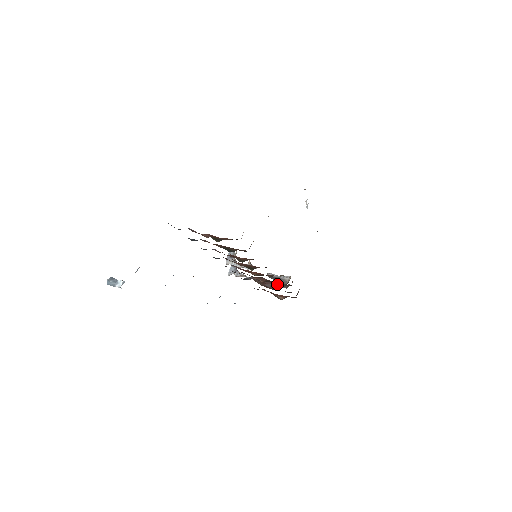
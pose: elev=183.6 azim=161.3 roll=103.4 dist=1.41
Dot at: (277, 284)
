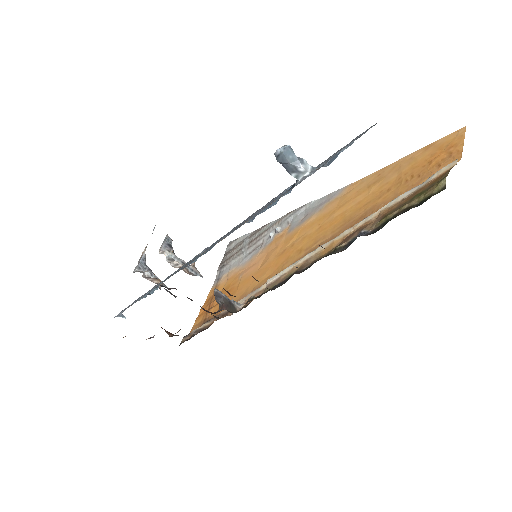
Dot at: (223, 308)
